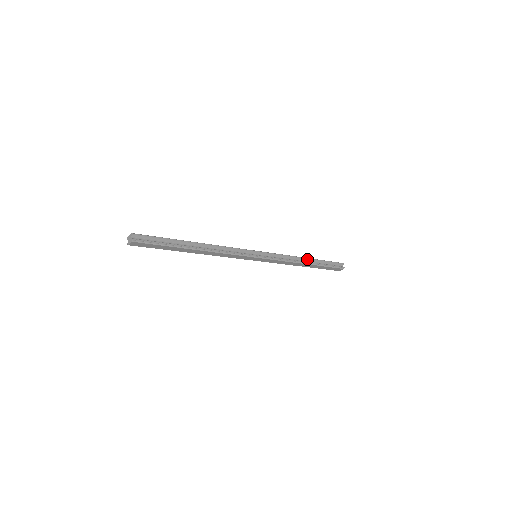
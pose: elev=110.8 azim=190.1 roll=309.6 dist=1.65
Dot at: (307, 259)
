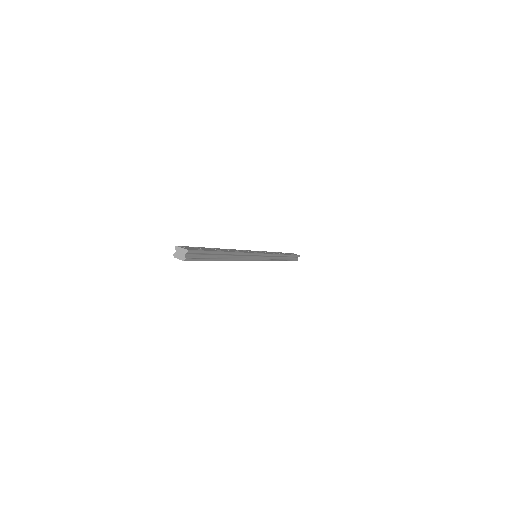
Dot at: (284, 256)
